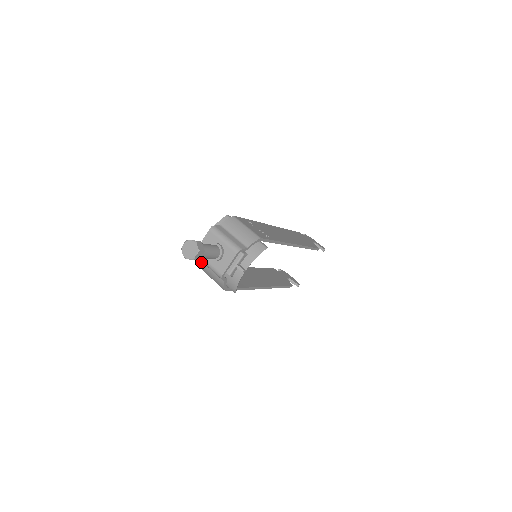
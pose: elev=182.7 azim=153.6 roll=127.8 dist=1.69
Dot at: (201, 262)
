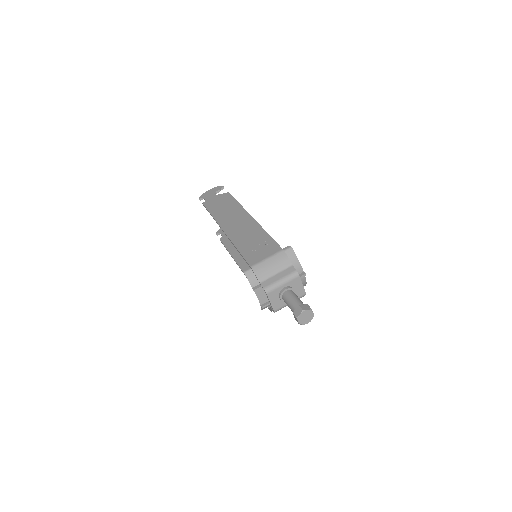
Dot at: occluded
